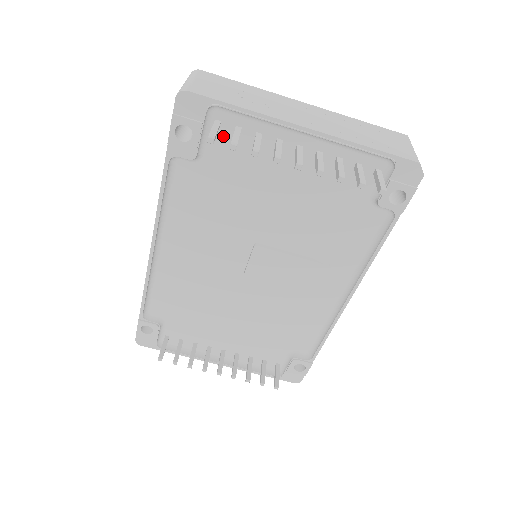
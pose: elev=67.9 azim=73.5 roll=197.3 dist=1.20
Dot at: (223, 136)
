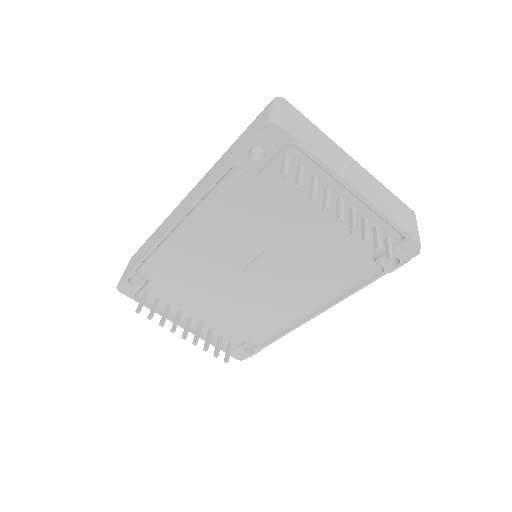
Dot at: occluded
